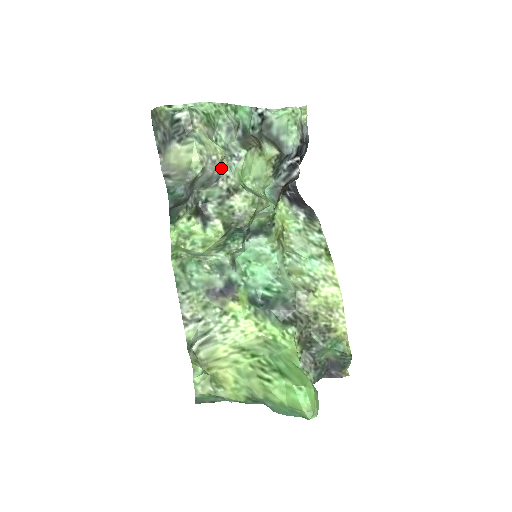
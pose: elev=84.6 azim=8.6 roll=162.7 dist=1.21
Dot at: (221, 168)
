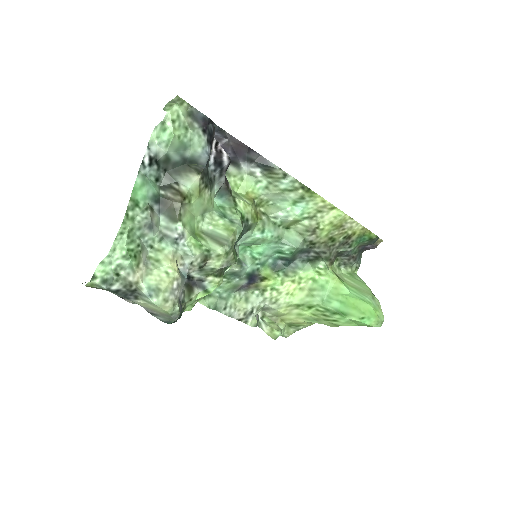
Dot at: (181, 267)
